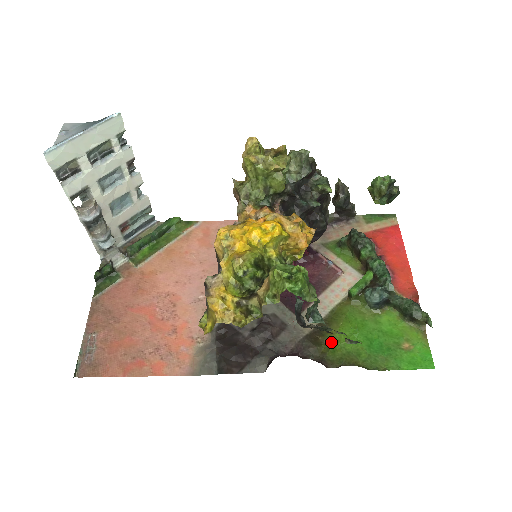
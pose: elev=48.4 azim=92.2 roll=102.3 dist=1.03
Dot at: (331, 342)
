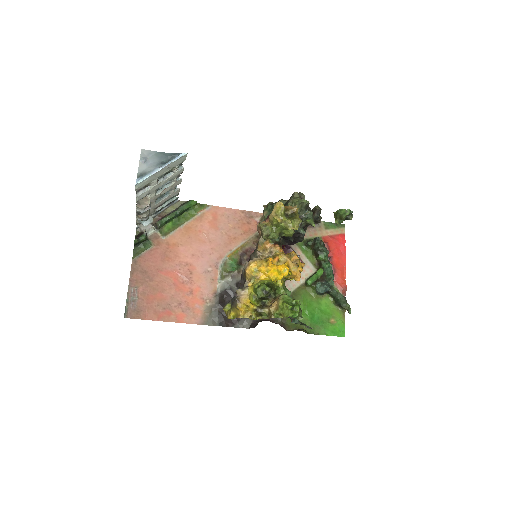
Dot at: occluded
